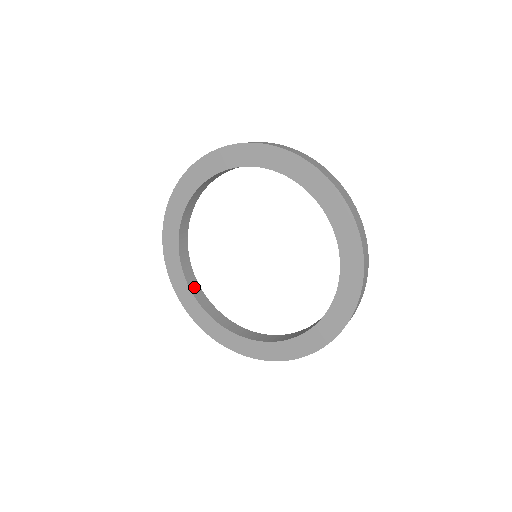
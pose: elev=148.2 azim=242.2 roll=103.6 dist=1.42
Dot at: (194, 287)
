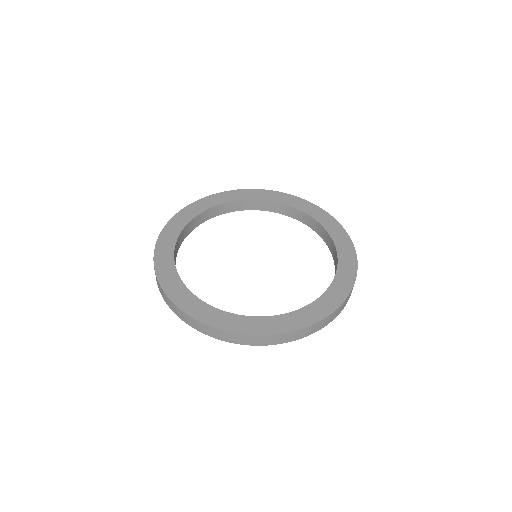
Dot at: occluded
